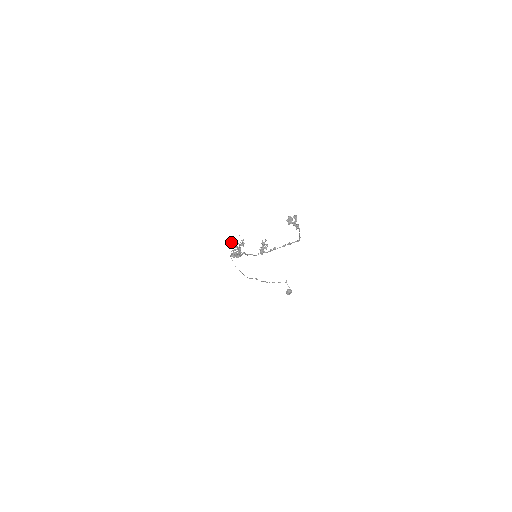
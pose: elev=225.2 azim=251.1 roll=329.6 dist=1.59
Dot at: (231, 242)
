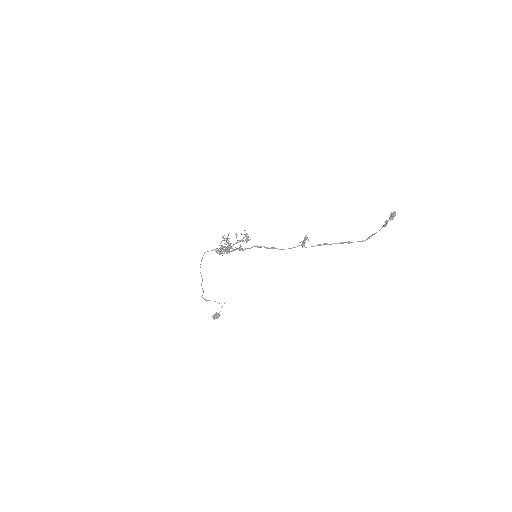
Dot at: (223, 236)
